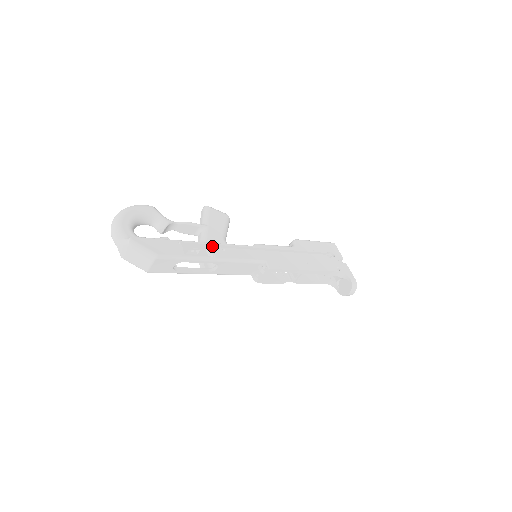
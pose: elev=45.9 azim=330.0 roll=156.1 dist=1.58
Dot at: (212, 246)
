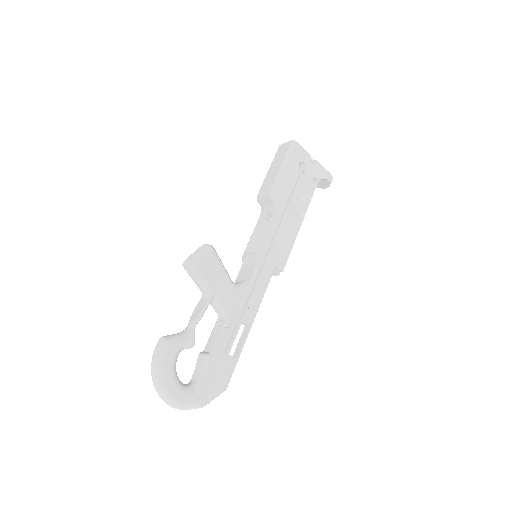
Dot at: (237, 313)
